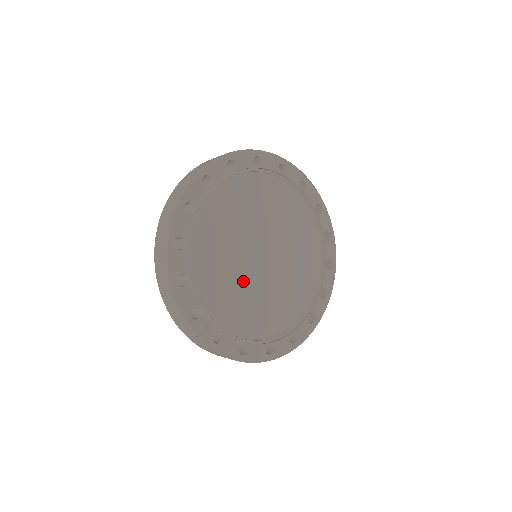
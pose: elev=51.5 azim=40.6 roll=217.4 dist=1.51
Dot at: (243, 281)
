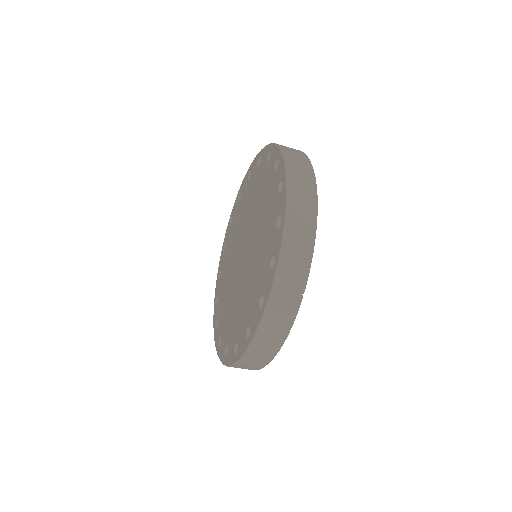
Dot at: occluded
